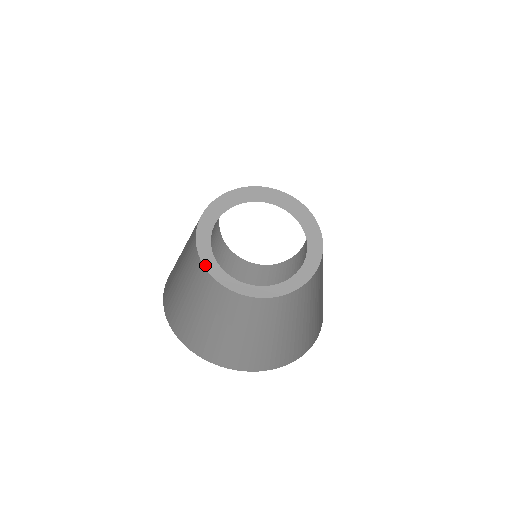
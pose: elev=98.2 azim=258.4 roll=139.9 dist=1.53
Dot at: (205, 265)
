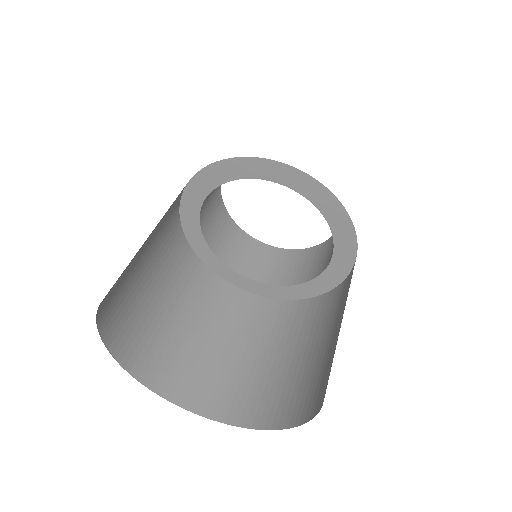
Dot at: (193, 246)
